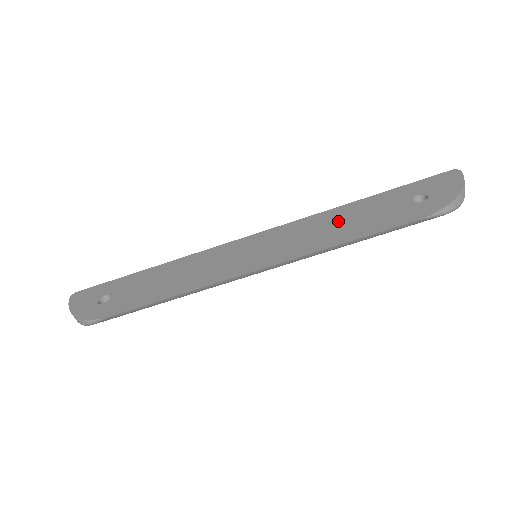
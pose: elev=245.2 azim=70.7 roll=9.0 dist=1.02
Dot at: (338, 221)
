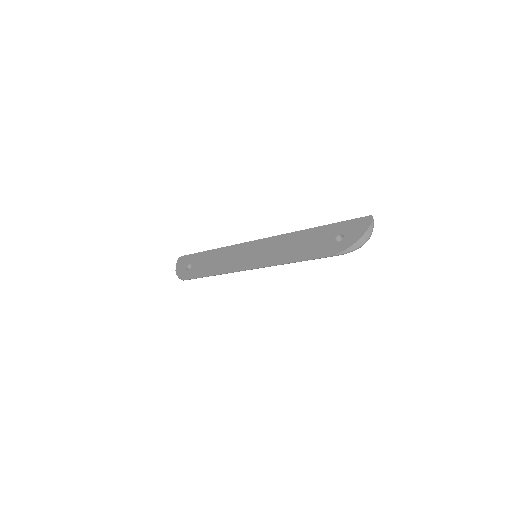
Dot at: (296, 243)
